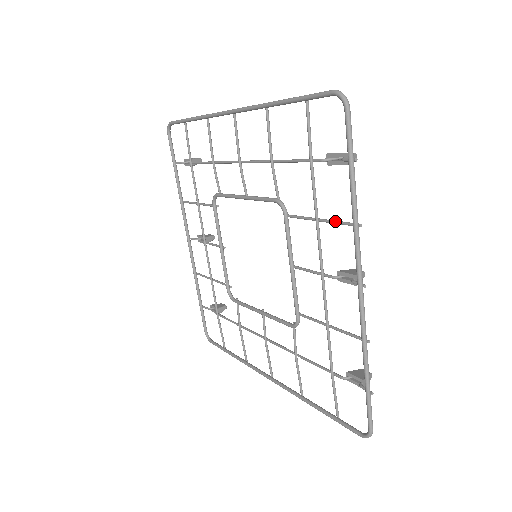
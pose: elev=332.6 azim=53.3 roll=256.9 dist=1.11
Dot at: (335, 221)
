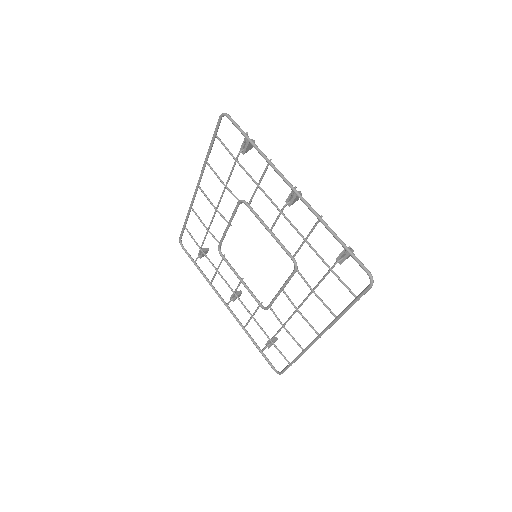
Dot at: (263, 173)
